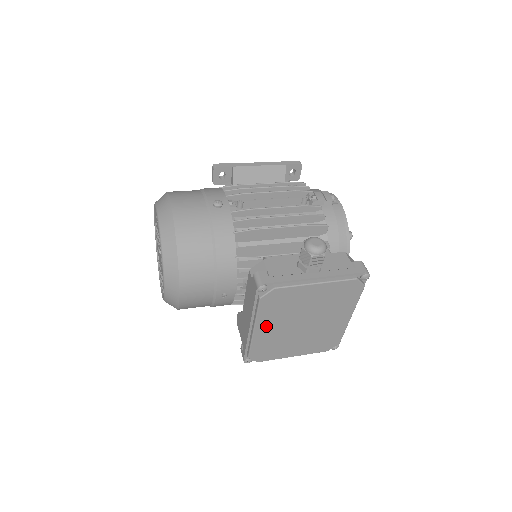
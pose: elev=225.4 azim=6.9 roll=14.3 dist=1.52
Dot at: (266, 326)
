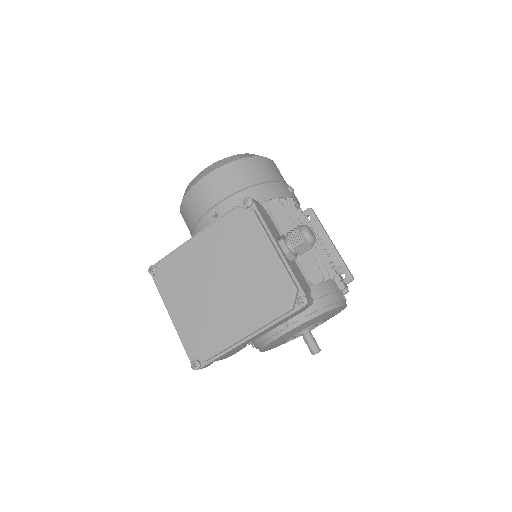
Dot at: (205, 244)
